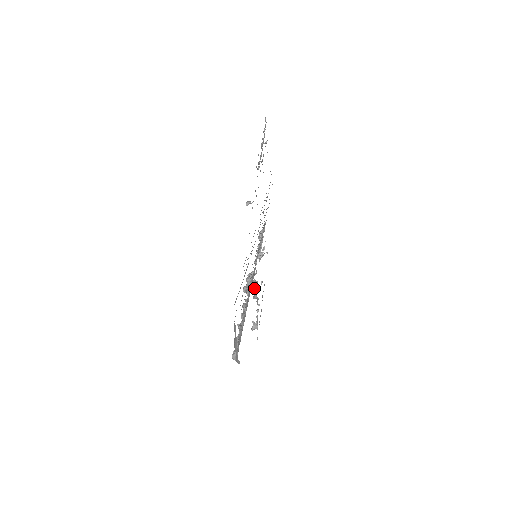
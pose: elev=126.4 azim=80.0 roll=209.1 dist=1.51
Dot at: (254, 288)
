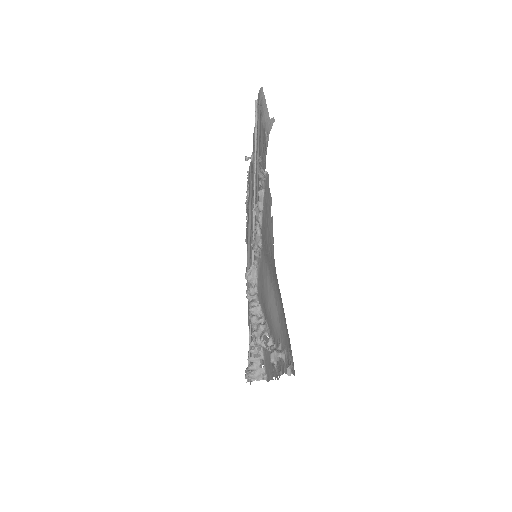
Dot at: (259, 323)
